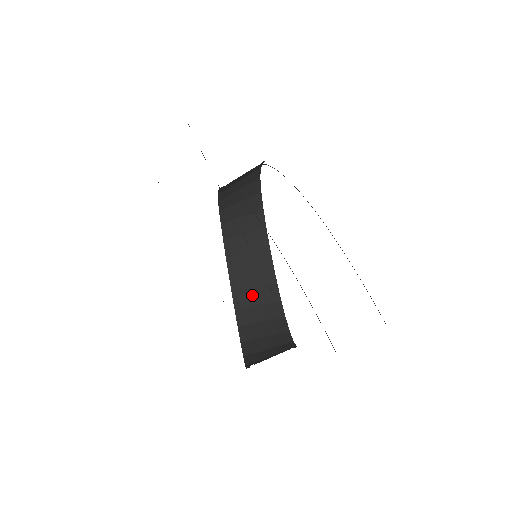
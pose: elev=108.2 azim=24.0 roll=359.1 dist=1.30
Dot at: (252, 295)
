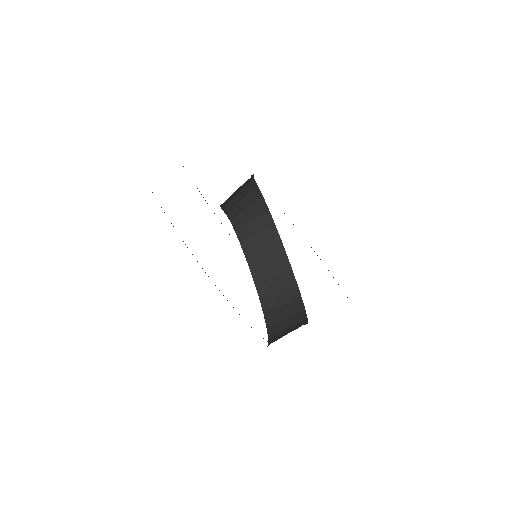
Dot at: (272, 284)
